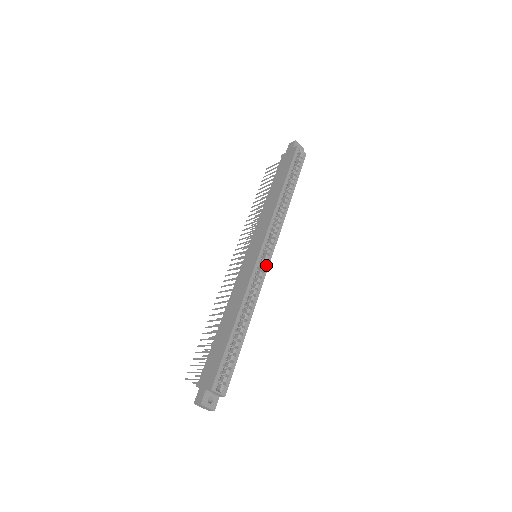
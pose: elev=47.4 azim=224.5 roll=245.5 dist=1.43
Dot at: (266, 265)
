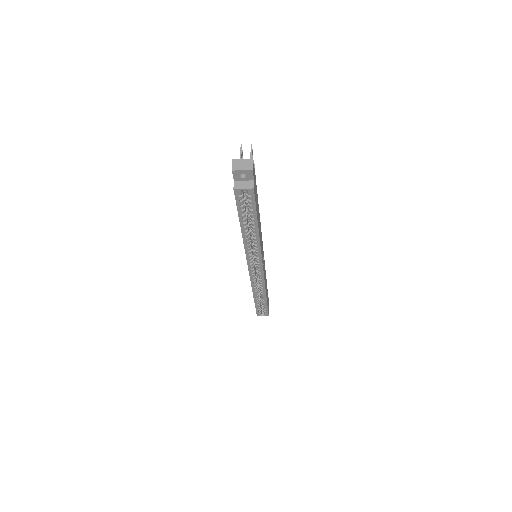
Dot at: (260, 274)
